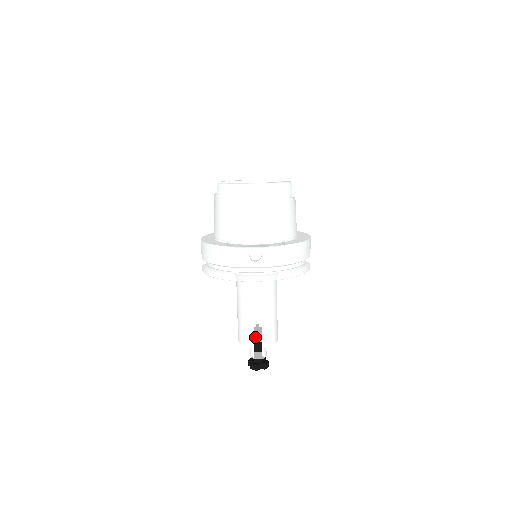
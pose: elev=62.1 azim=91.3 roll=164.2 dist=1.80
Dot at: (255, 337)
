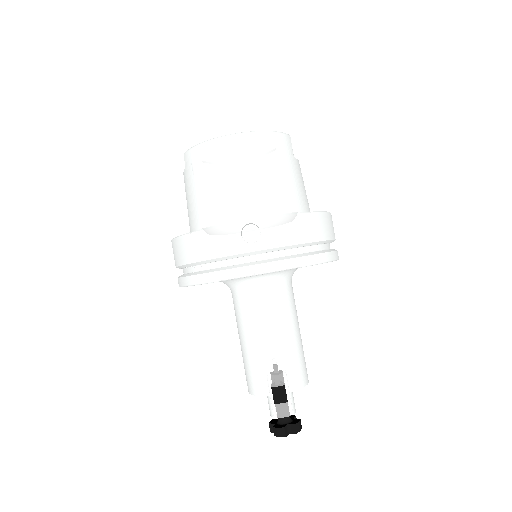
Dot at: (272, 378)
